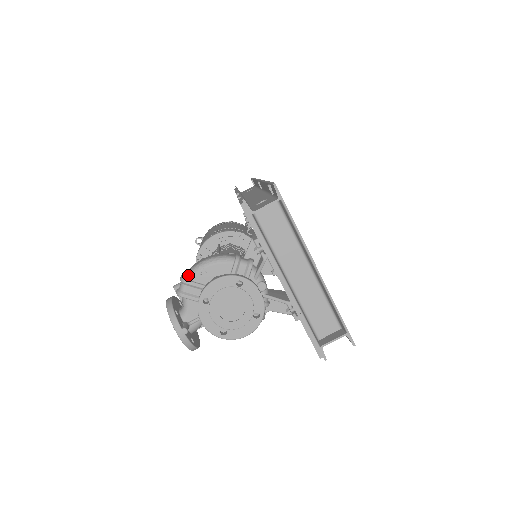
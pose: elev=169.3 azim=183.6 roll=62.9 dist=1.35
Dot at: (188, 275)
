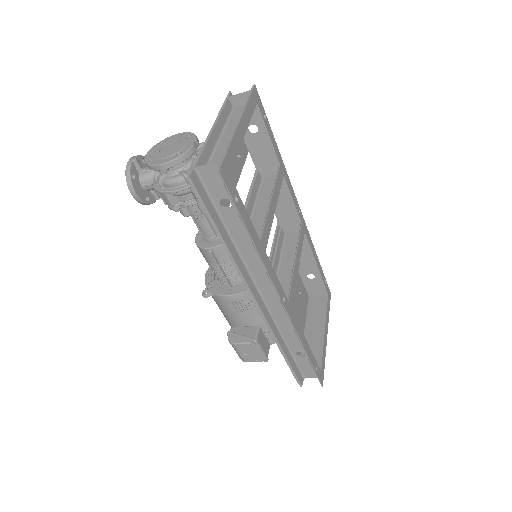
Dot at: occluded
